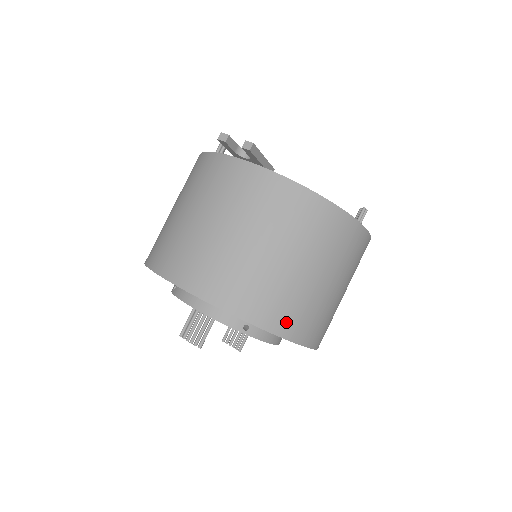
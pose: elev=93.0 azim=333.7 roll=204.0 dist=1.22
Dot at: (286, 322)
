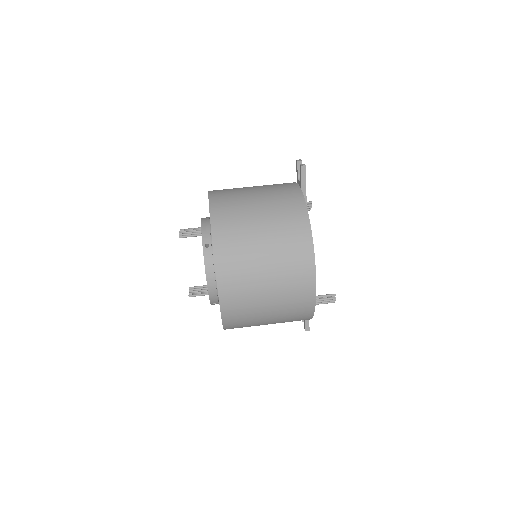
Dot at: (224, 246)
